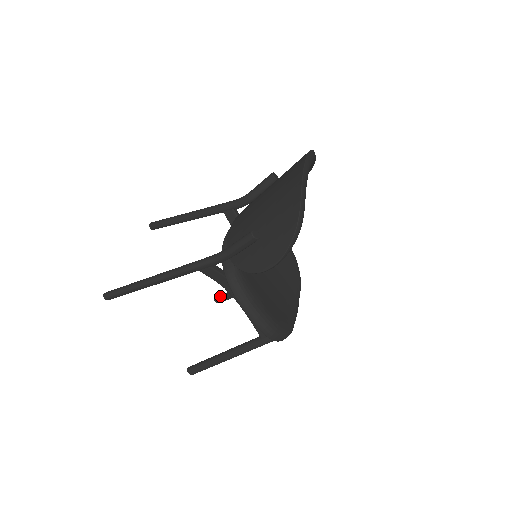
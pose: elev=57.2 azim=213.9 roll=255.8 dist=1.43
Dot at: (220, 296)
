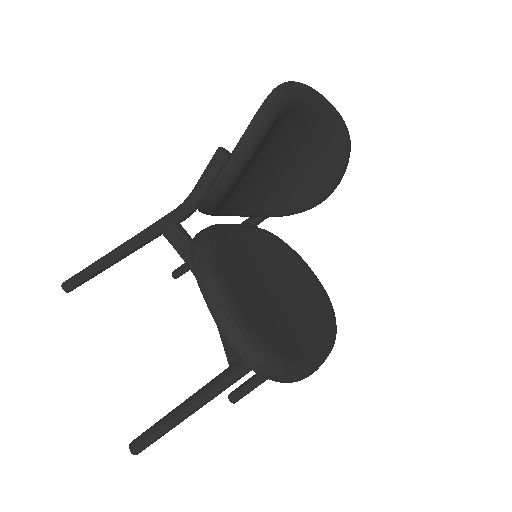
Dot at: occluded
